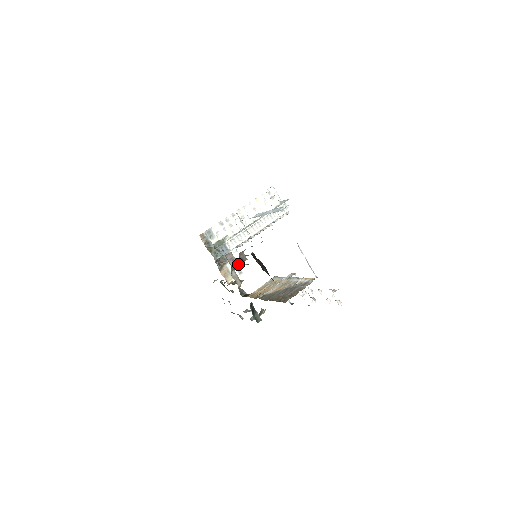
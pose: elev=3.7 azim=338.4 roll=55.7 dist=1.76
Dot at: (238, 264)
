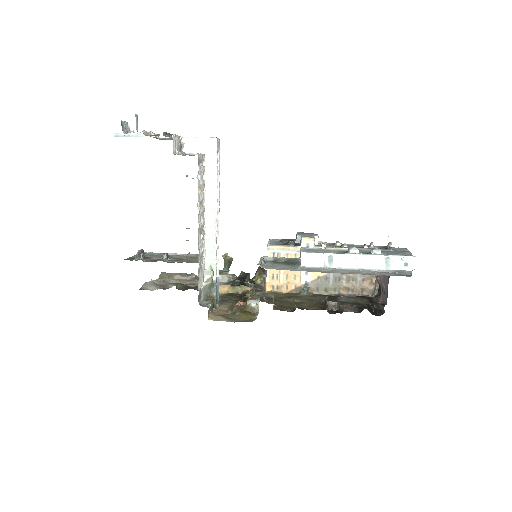
Dot at: occluded
